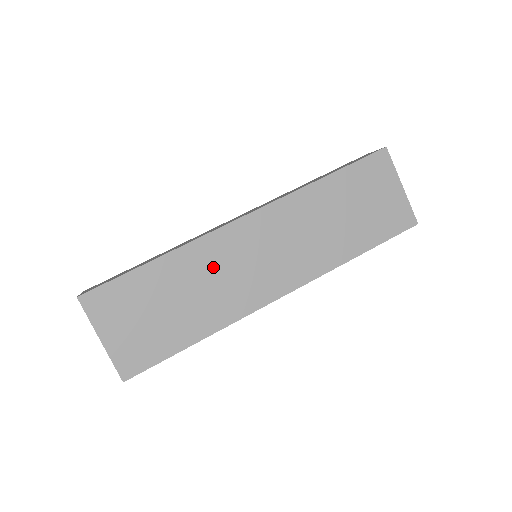
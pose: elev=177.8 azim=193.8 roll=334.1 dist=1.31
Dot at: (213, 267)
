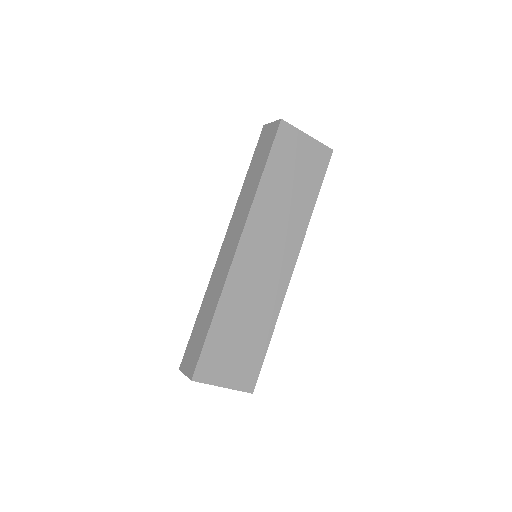
Dot at: (246, 291)
